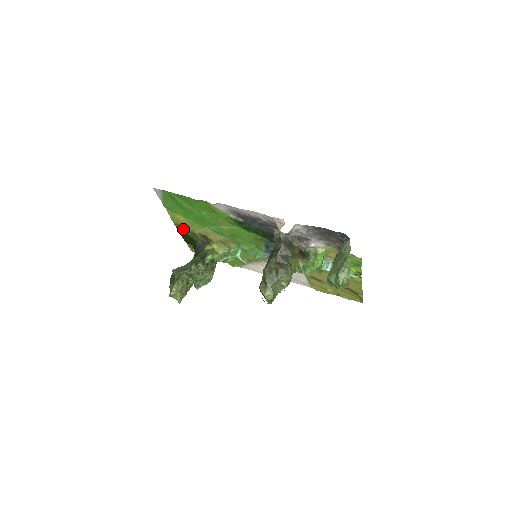
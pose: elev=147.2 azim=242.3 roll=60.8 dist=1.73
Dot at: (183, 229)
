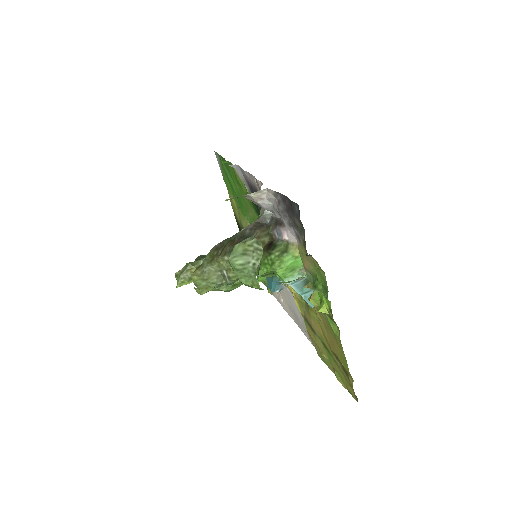
Dot at: (238, 221)
